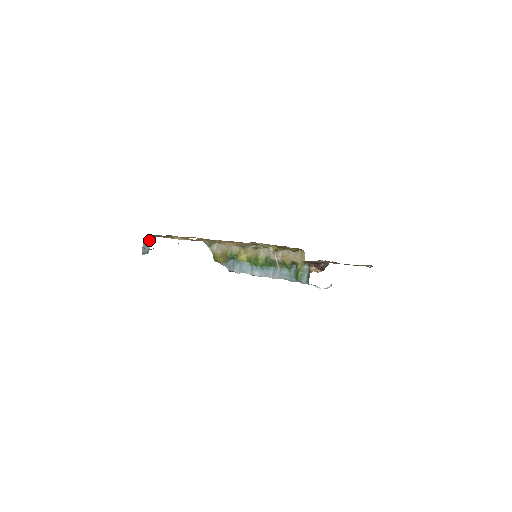
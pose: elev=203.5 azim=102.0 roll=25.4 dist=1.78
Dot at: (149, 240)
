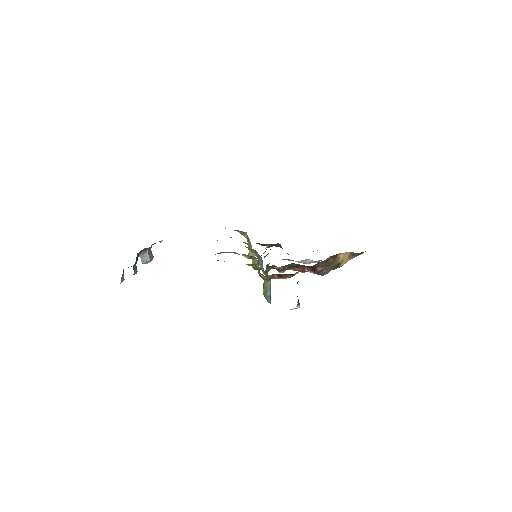
Dot at: (143, 252)
